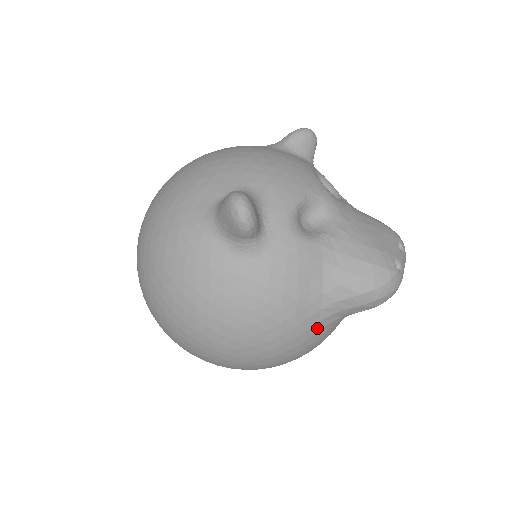
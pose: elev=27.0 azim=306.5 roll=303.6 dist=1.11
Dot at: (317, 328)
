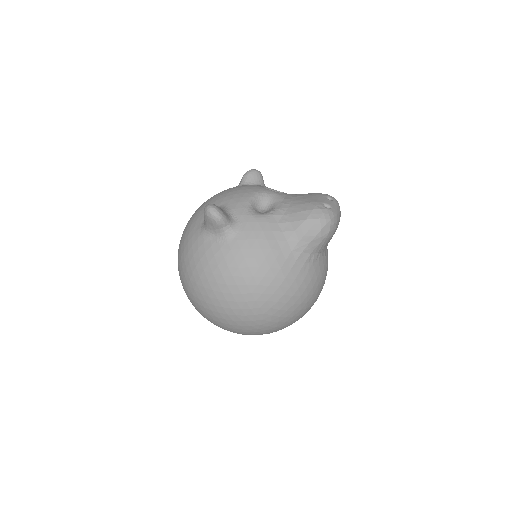
Dot at: (298, 266)
